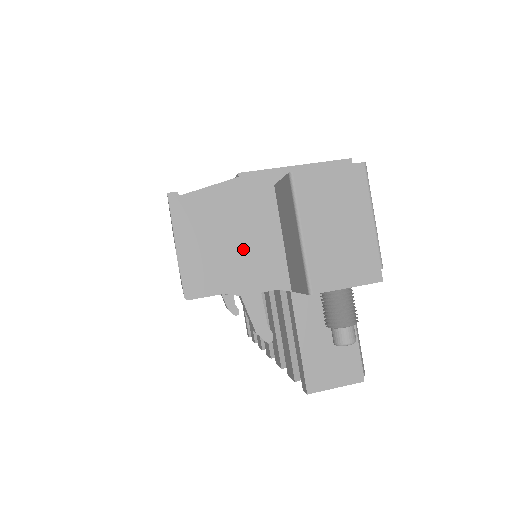
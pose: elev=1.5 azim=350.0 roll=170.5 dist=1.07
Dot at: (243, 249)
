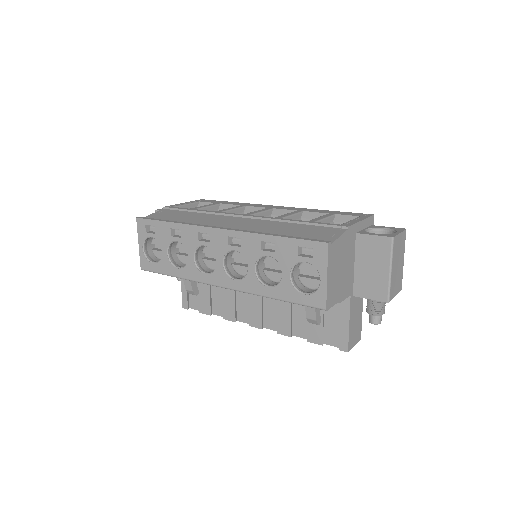
Dot at: (344, 274)
